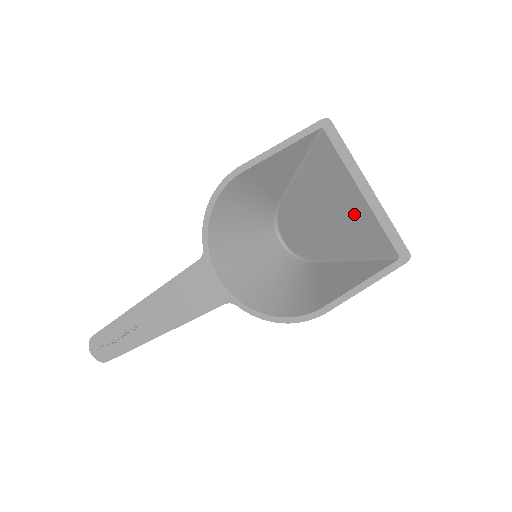
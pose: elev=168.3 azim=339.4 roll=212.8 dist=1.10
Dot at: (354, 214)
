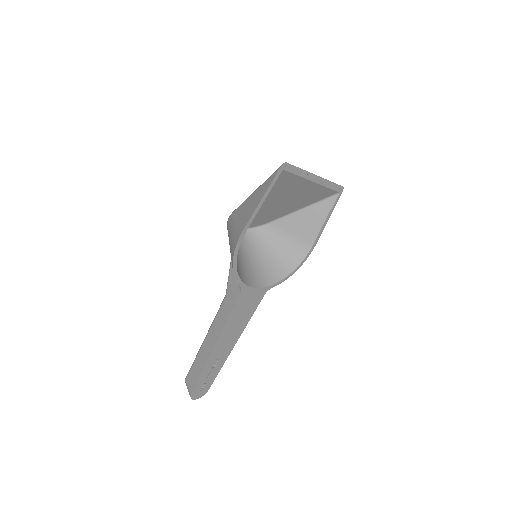
Dot at: (307, 192)
